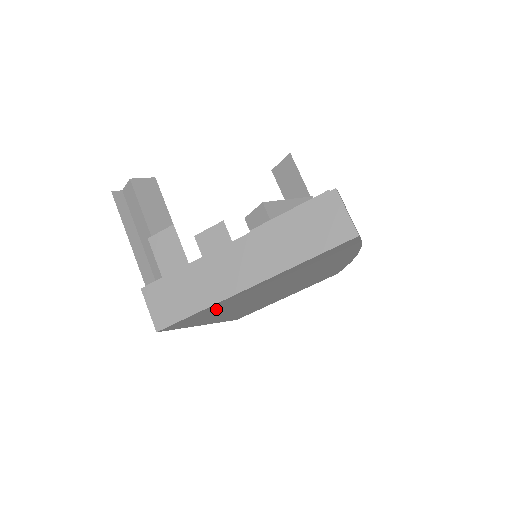
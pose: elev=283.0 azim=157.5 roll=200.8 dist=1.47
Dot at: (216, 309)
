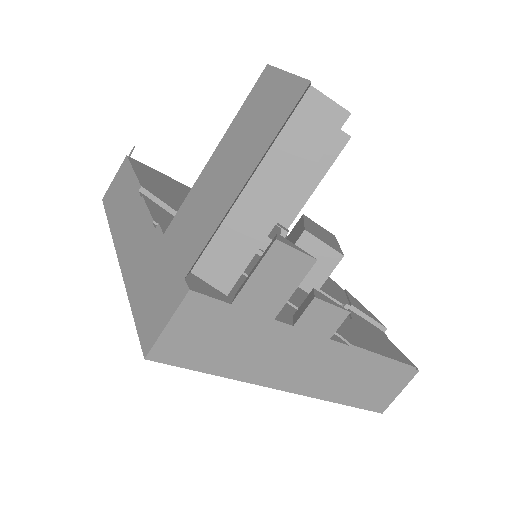
Dot at: occluded
